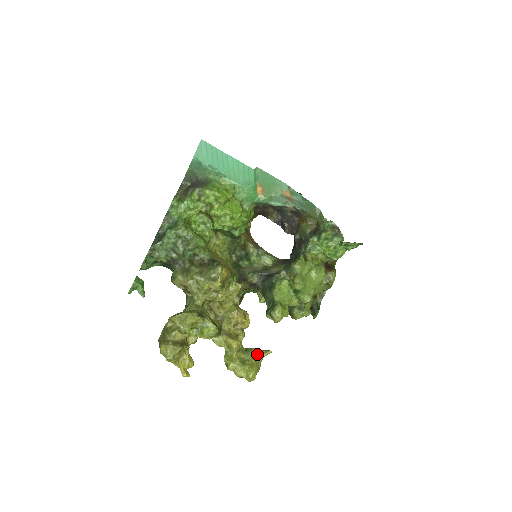
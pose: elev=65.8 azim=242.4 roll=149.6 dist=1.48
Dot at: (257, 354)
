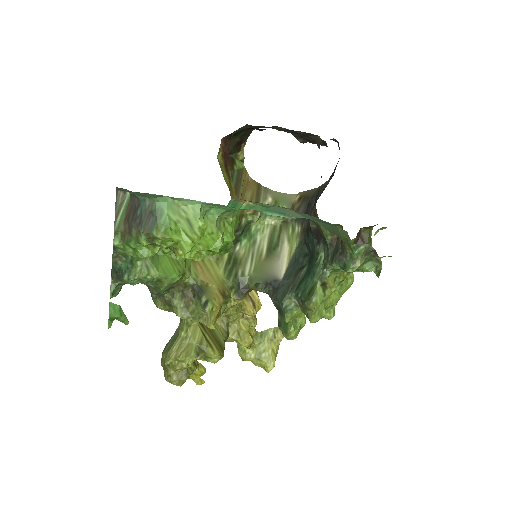
Dot at: (274, 338)
